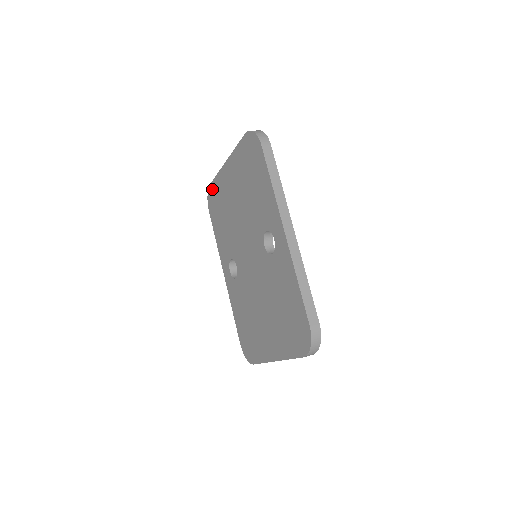
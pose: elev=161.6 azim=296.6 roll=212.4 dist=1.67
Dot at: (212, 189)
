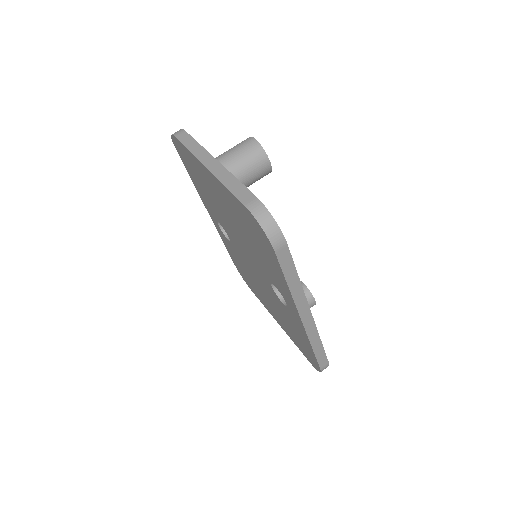
Dot at: (180, 146)
